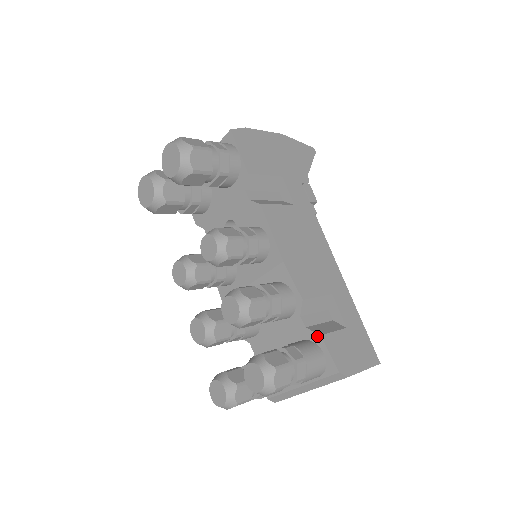
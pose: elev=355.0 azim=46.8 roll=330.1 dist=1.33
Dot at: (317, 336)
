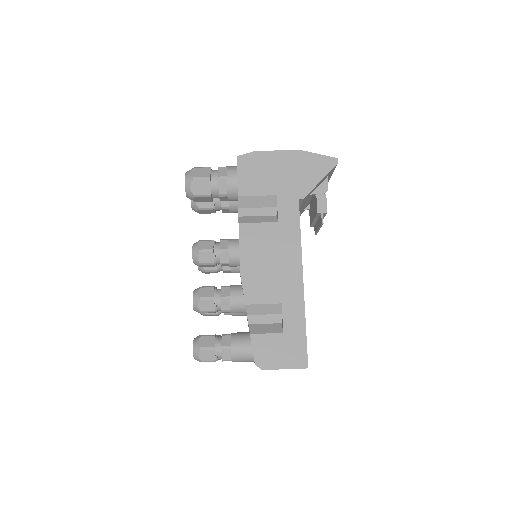
Dot at: (250, 334)
